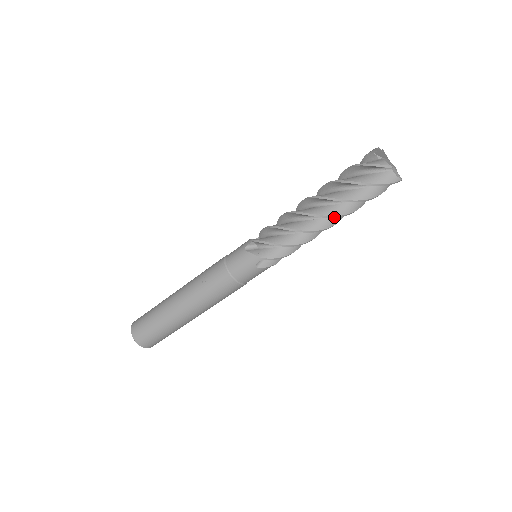
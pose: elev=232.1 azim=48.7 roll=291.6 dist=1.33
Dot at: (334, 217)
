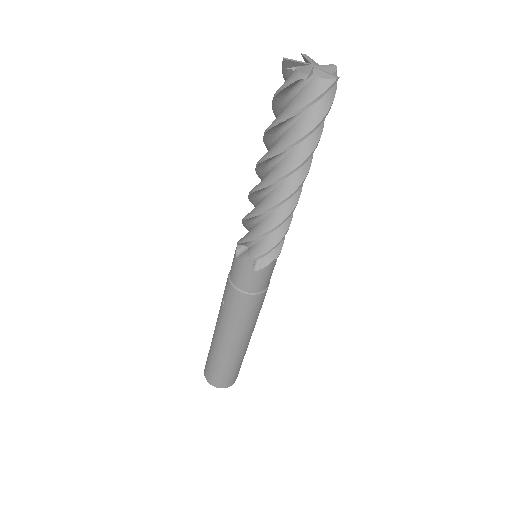
Dot at: (289, 175)
